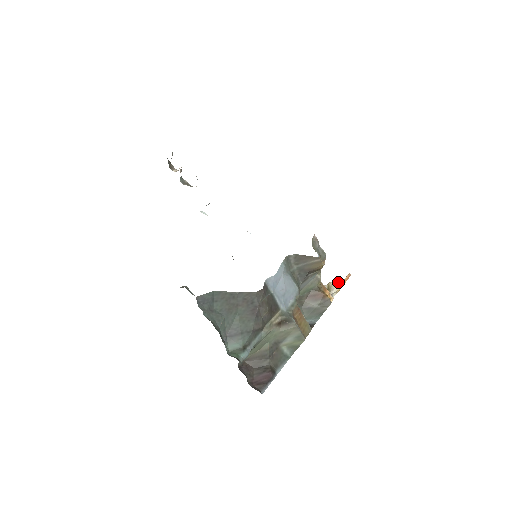
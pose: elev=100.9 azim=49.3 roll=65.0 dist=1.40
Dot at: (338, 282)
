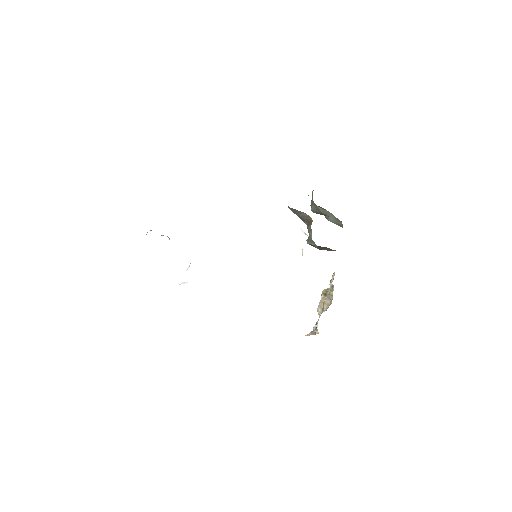
Dot at: occluded
